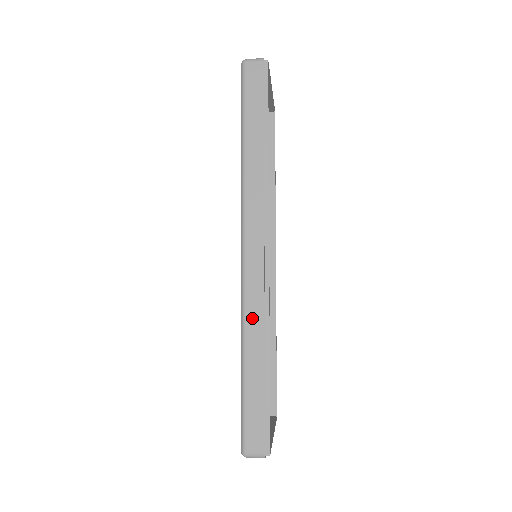
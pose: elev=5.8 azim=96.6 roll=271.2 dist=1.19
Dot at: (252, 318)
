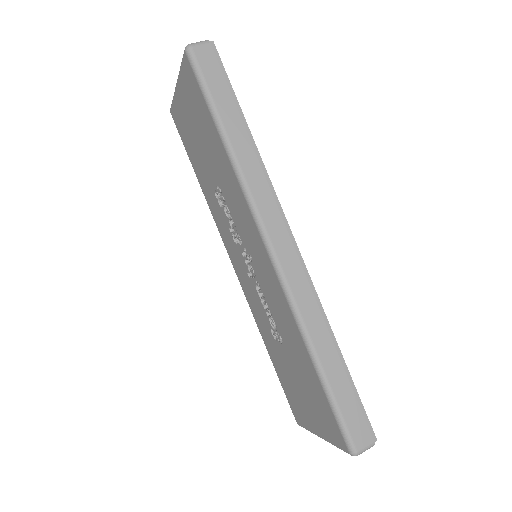
Dot at: (308, 313)
